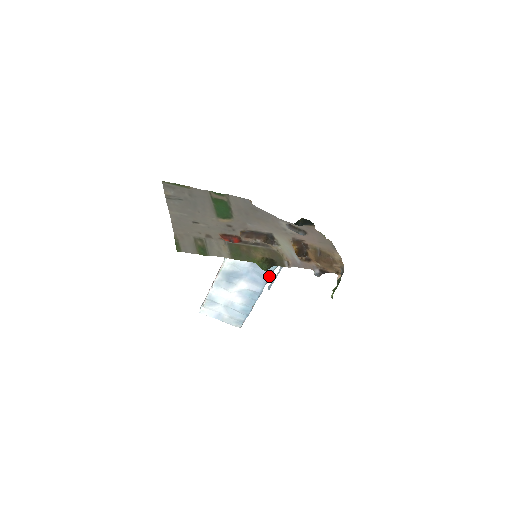
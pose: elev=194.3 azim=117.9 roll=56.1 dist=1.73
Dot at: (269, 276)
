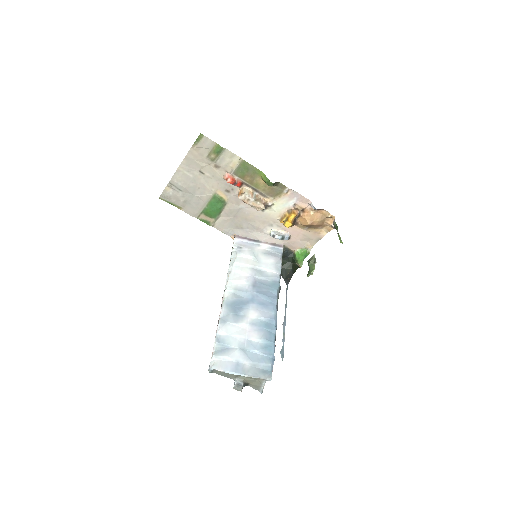
Dot at: (276, 298)
